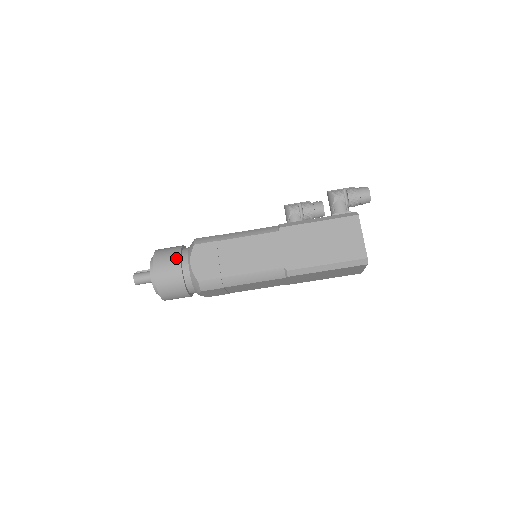
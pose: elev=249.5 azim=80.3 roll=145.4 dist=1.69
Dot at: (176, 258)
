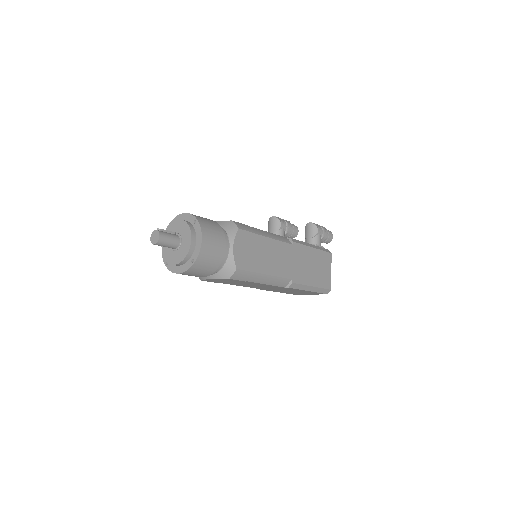
Dot at: (222, 235)
